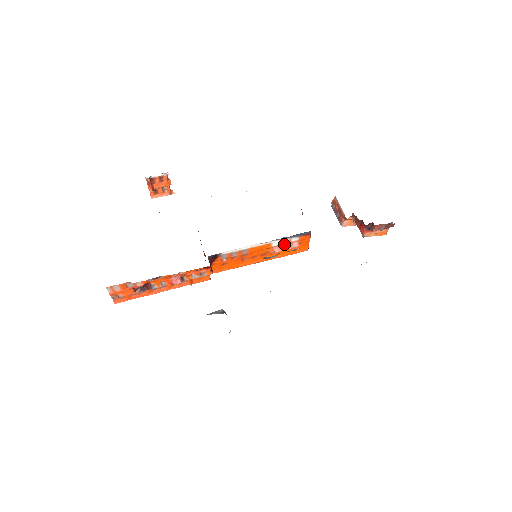
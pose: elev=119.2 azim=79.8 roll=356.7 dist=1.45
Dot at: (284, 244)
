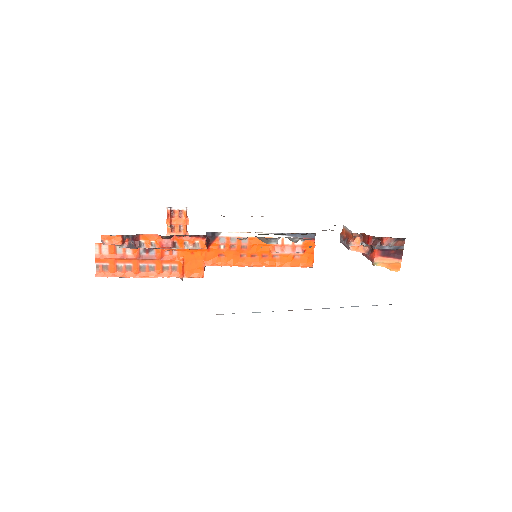
Dot at: (287, 246)
